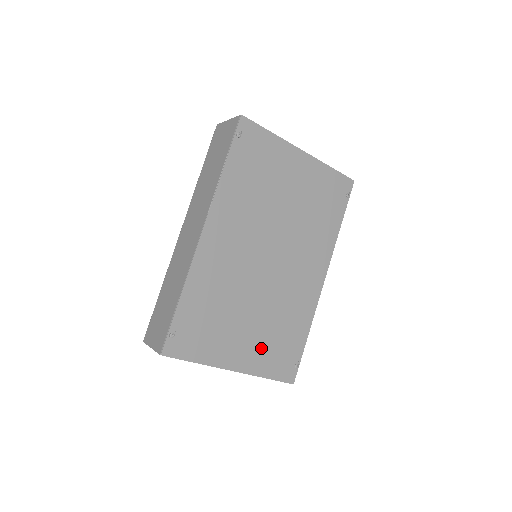
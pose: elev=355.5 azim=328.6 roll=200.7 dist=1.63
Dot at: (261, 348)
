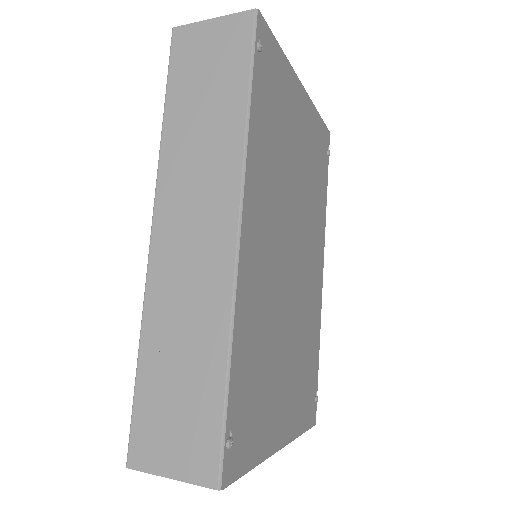
Dot at: (295, 395)
